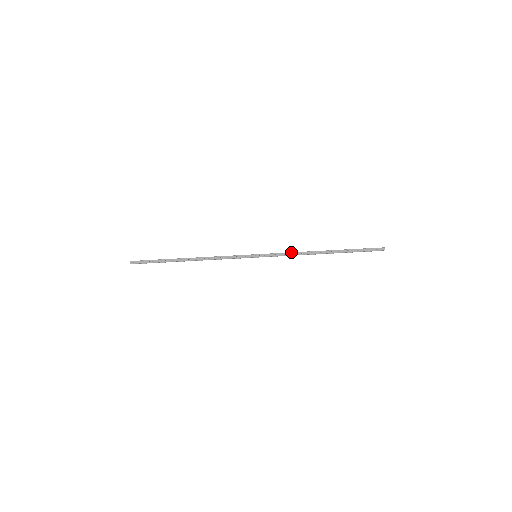
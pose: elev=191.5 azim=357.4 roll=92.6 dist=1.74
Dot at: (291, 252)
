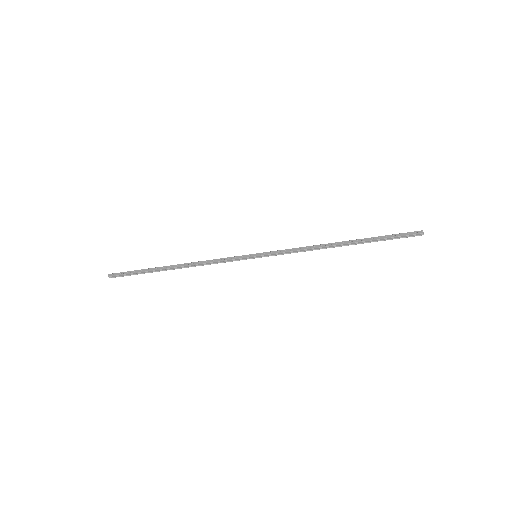
Dot at: (299, 247)
